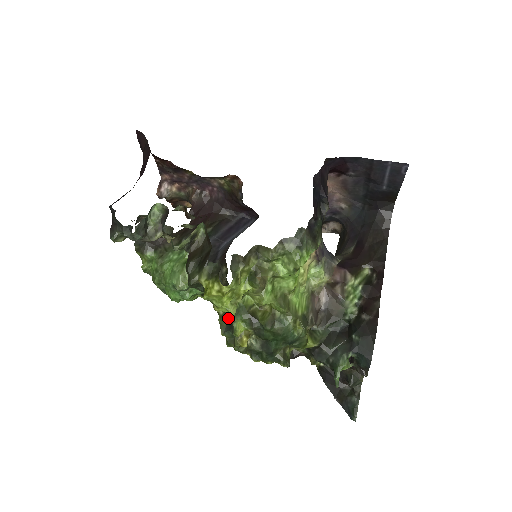
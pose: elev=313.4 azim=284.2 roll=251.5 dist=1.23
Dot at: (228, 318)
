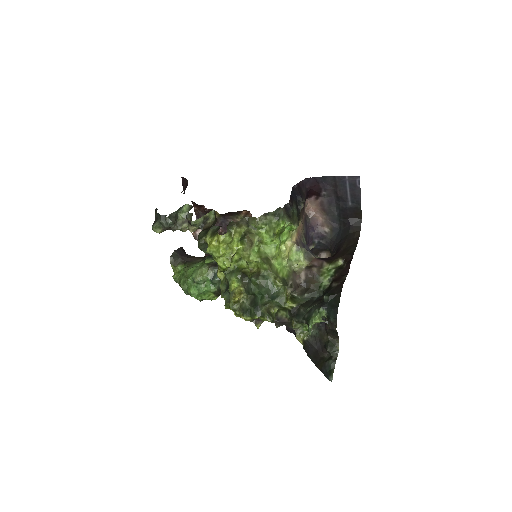
Dot at: (226, 281)
